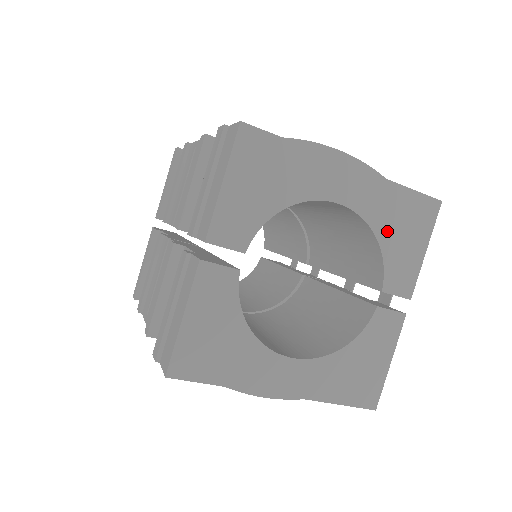
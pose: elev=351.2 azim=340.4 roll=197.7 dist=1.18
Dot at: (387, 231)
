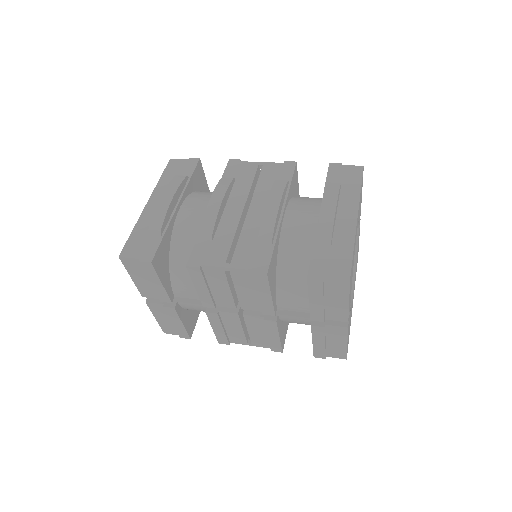
Dot at: occluded
